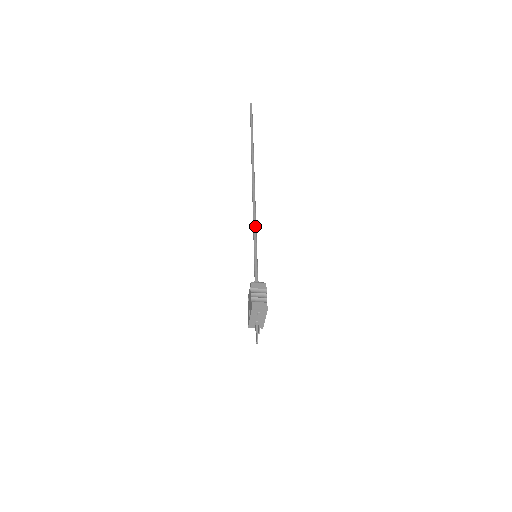
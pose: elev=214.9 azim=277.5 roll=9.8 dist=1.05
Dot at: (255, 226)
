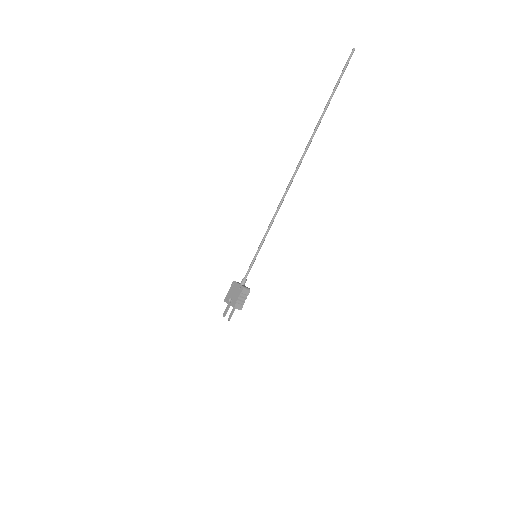
Dot at: occluded
